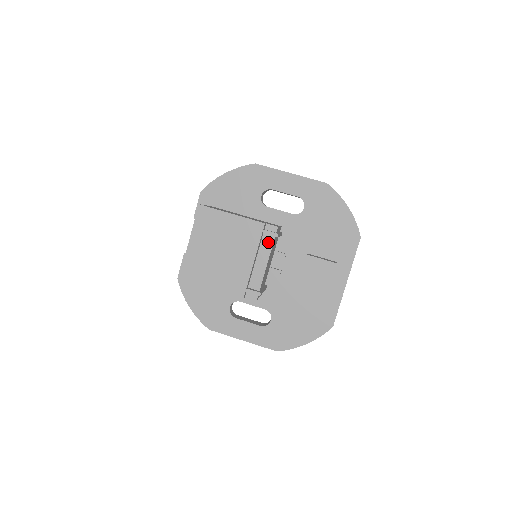
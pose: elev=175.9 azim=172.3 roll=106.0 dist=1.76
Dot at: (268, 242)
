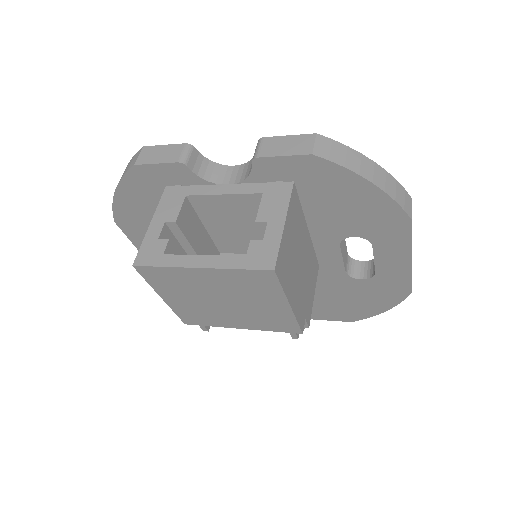
Dot at: occluded
